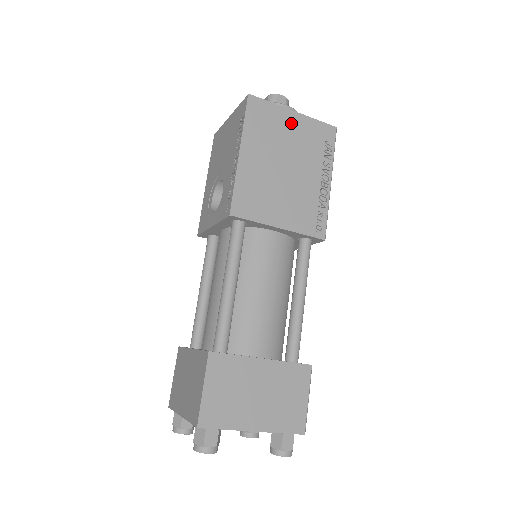
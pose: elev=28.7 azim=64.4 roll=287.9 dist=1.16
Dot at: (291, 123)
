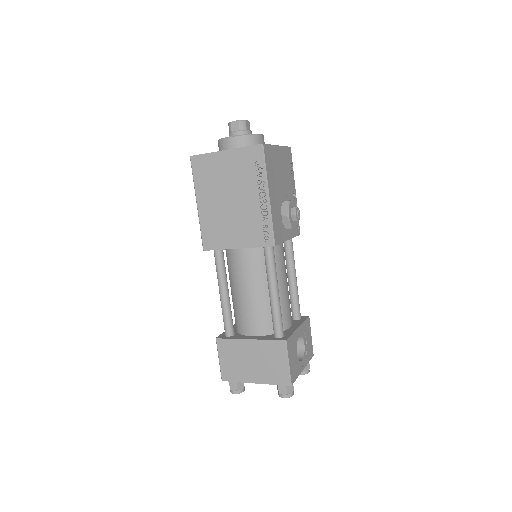
Dot at: (224, 162)
